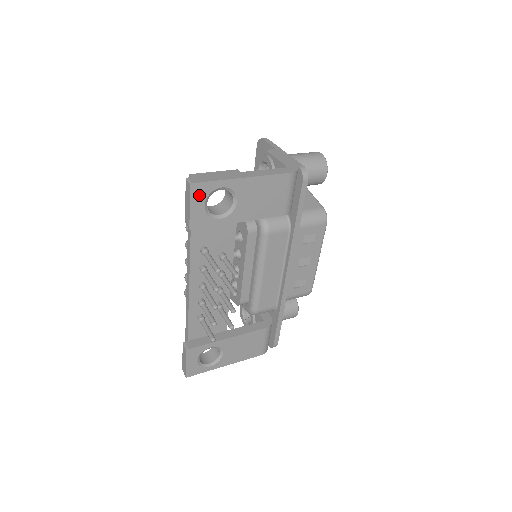
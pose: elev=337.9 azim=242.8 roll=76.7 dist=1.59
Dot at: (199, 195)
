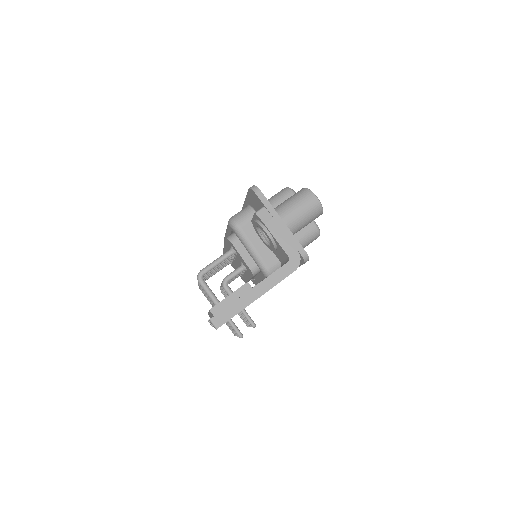
Dot at: occluded
